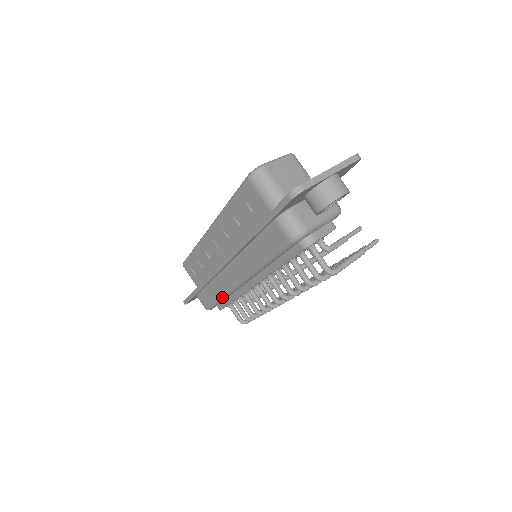
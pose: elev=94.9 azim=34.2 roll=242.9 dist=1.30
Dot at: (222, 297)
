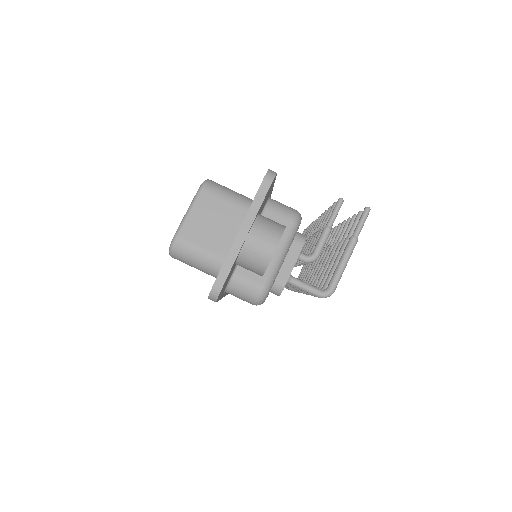
Dot at: occluded
